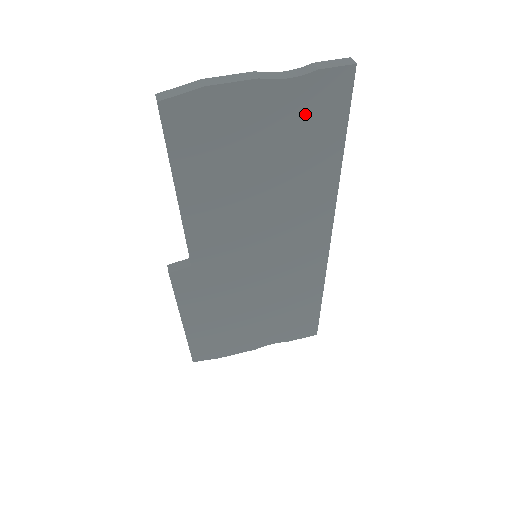
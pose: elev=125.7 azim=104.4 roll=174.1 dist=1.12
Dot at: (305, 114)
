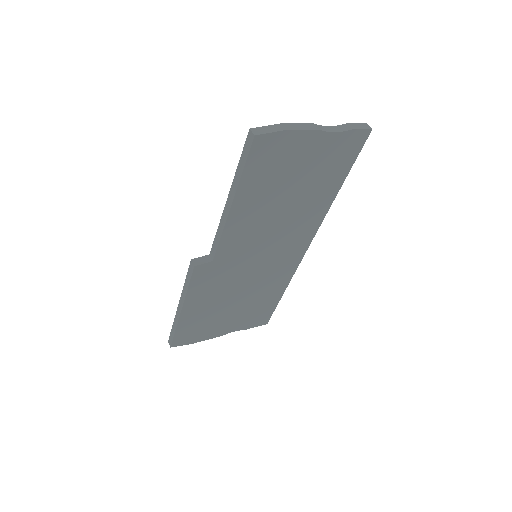
Dot at: (333, 156)
